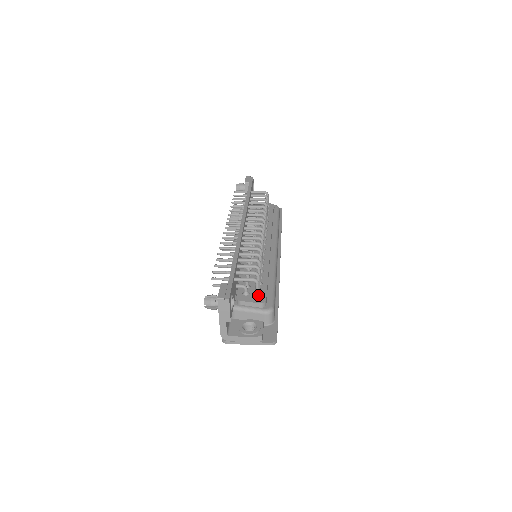
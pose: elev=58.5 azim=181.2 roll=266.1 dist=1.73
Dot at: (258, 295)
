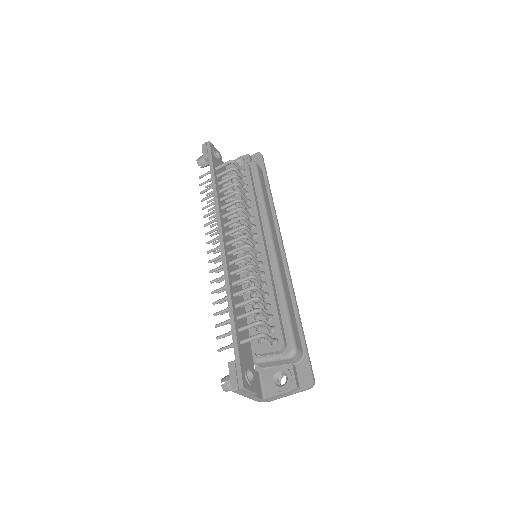
Dot at: (273, 341)
